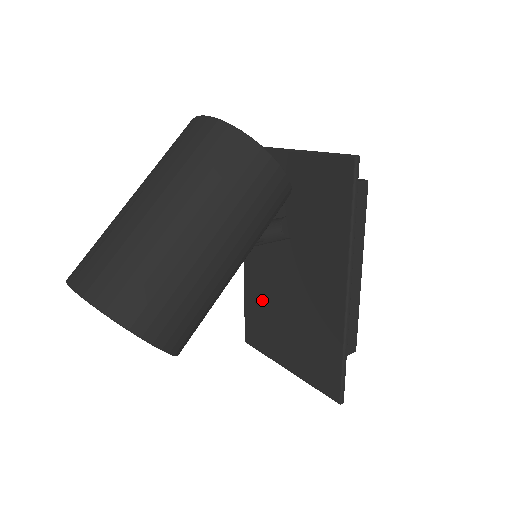
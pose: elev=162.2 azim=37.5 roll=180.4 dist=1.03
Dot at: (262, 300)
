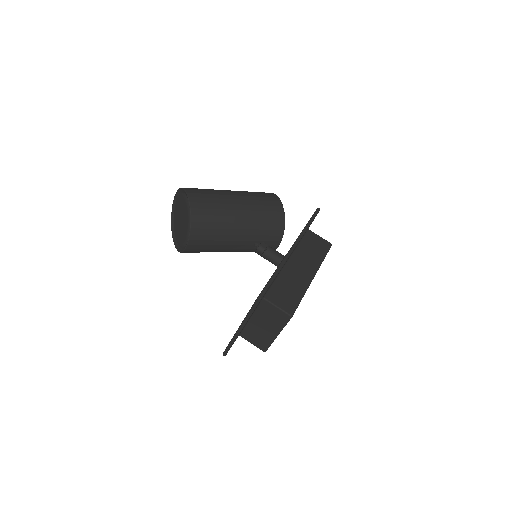
Dot at: occluded
